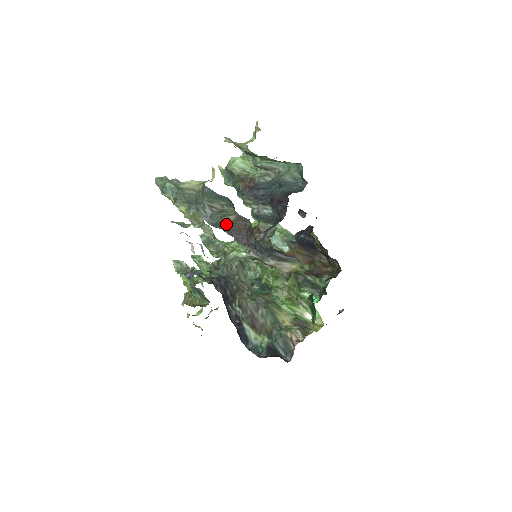
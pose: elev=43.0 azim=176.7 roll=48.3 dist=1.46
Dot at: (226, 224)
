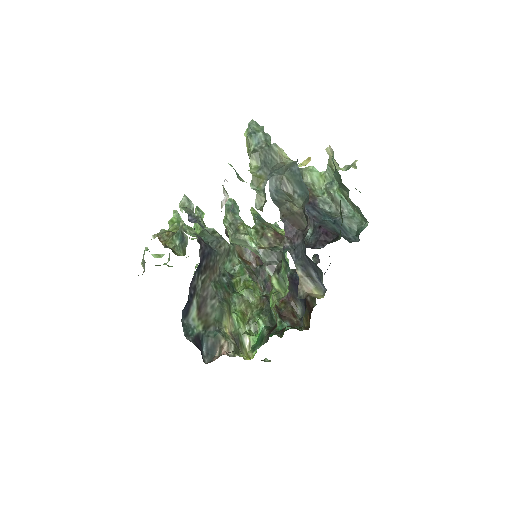
Dot at: (286, 208)
